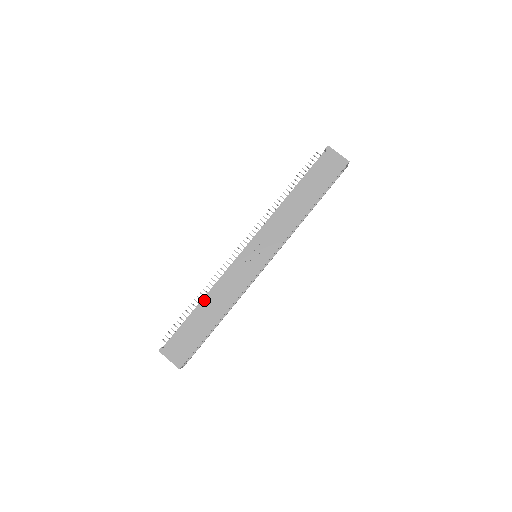
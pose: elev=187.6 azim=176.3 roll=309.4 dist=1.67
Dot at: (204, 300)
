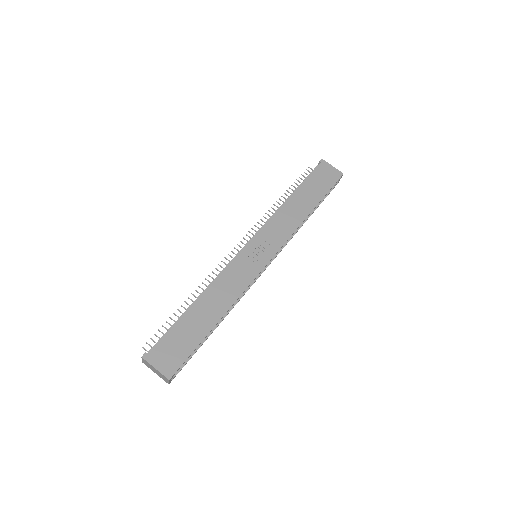
Dot at: (201, 297)
